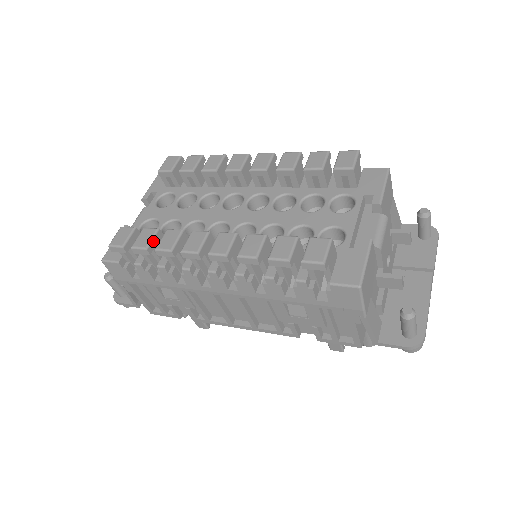
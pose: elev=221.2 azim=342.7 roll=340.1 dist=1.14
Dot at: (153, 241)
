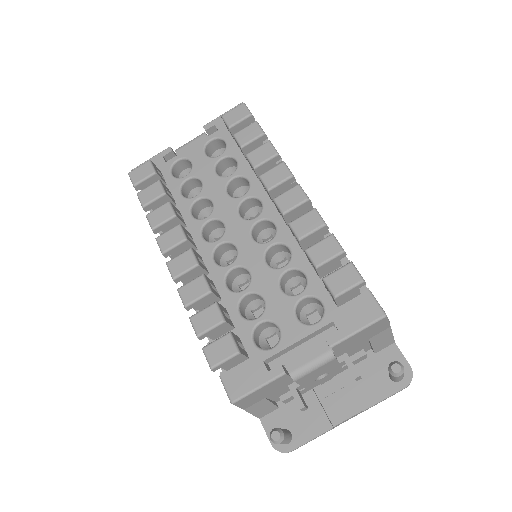
Dot at: (154, 202)
